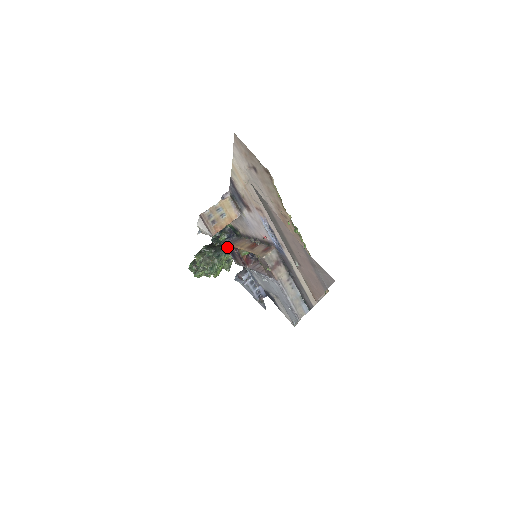
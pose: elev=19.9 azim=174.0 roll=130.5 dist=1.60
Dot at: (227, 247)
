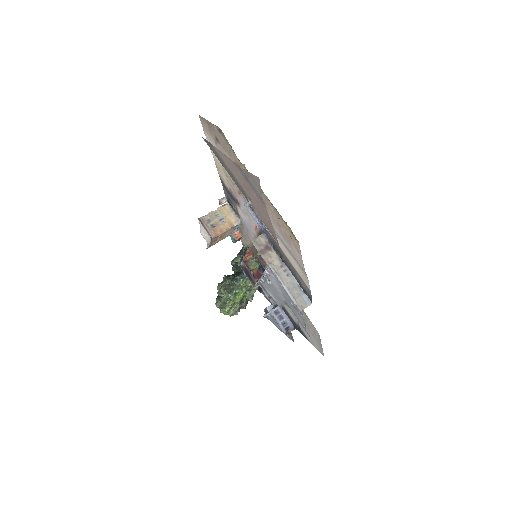
Dot at: (243, 270)
